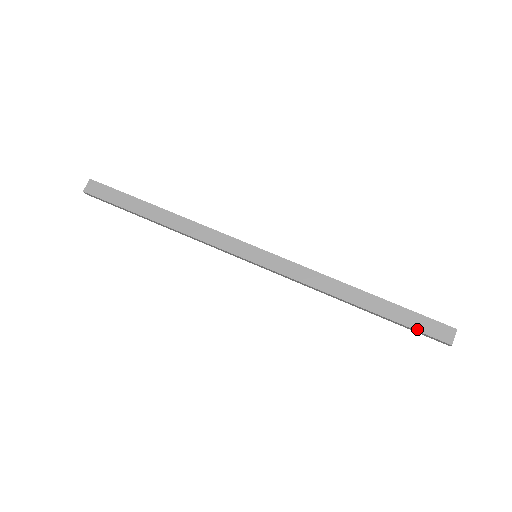
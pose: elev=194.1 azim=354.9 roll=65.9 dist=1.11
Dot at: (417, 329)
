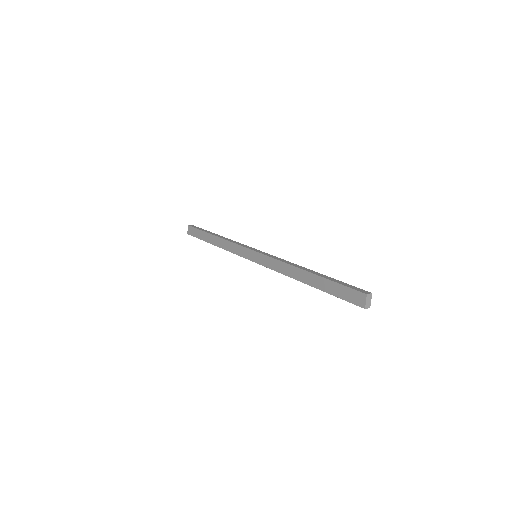
Dot at: (341, 298)
